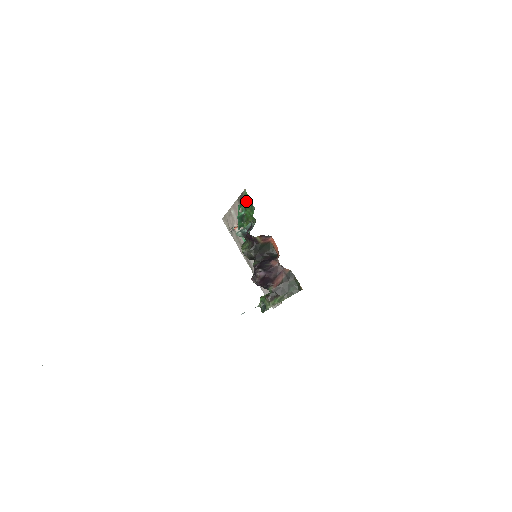
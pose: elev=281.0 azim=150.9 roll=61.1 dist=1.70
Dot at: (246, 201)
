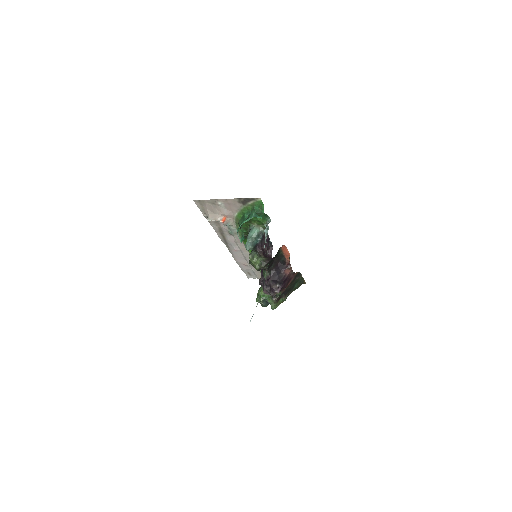
Dot at: (261, 212)
